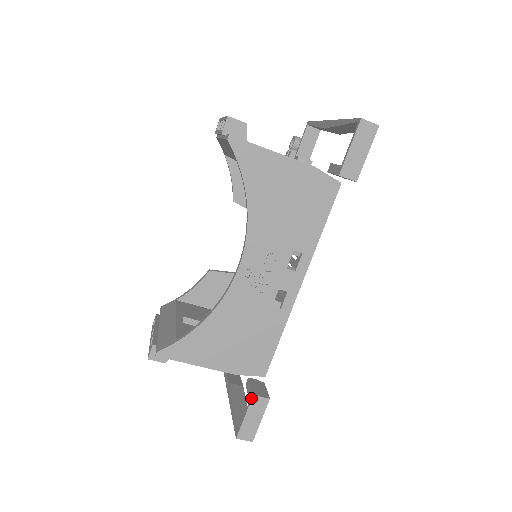
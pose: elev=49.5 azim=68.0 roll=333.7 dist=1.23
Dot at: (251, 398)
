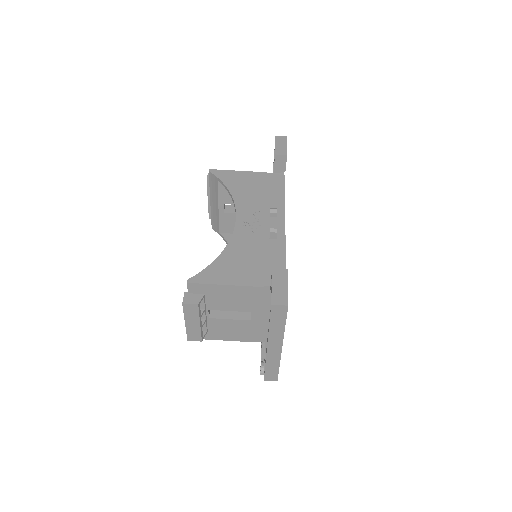
Dot at: occluded
